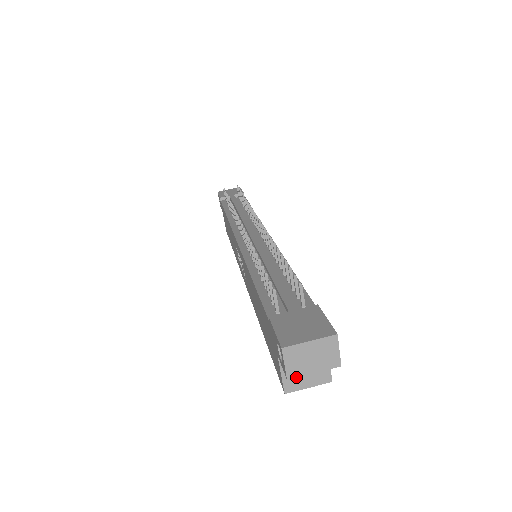
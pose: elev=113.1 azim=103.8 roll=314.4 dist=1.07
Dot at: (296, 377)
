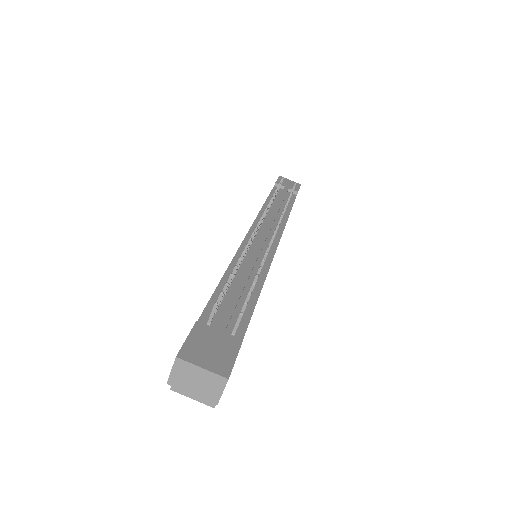
Dot at: (175, 387)
